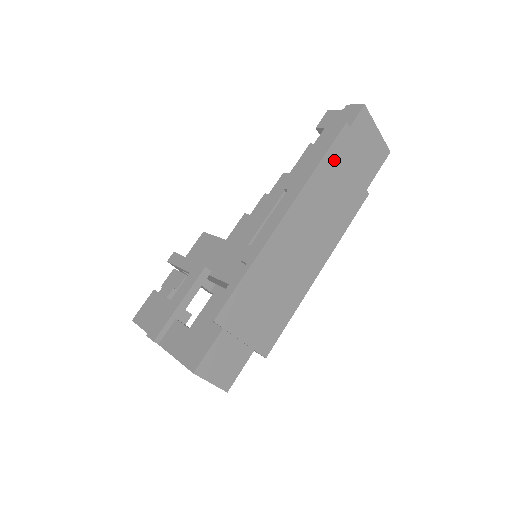
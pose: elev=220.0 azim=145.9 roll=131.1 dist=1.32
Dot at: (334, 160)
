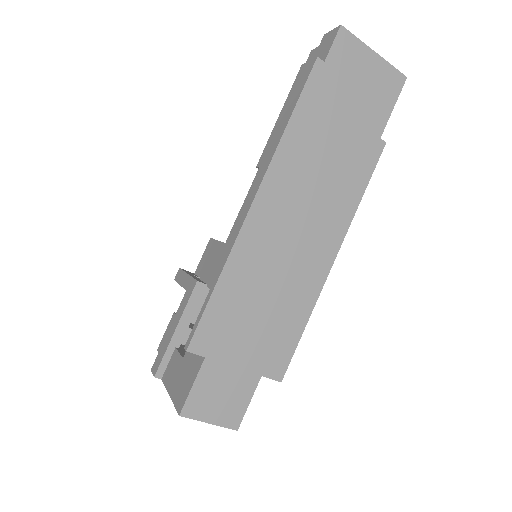
Dot at: (312, 112)
